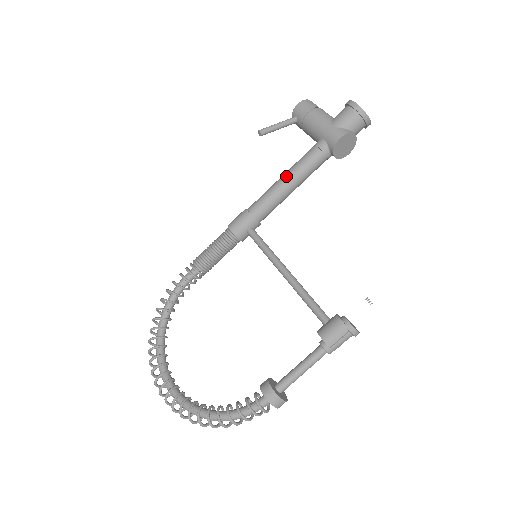
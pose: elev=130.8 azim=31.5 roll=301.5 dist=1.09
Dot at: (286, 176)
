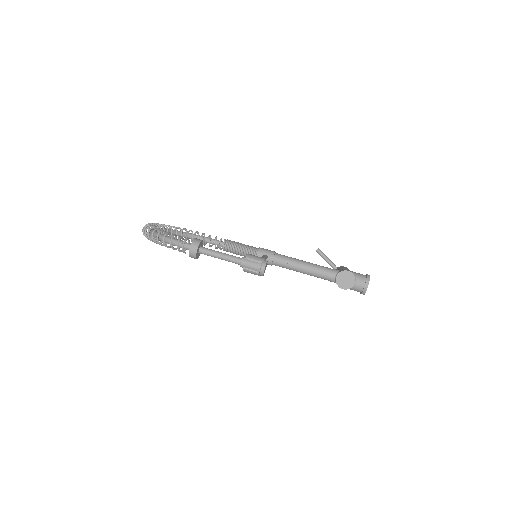
Dot at: (307, 262)
